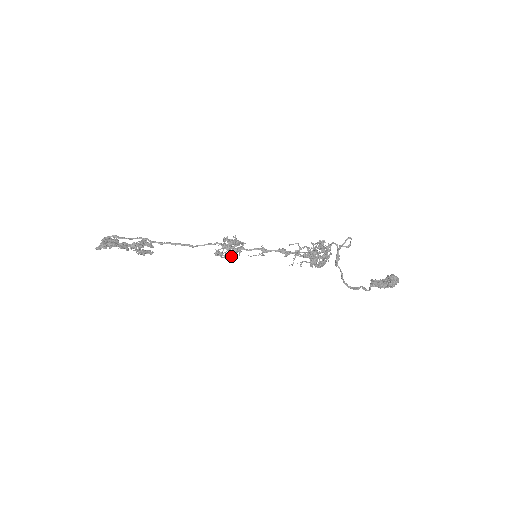
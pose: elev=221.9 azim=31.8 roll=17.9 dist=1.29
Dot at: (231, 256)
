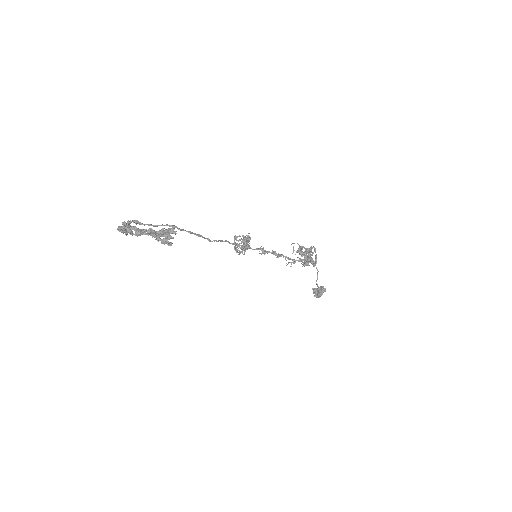
Dot at: (238, 254)
